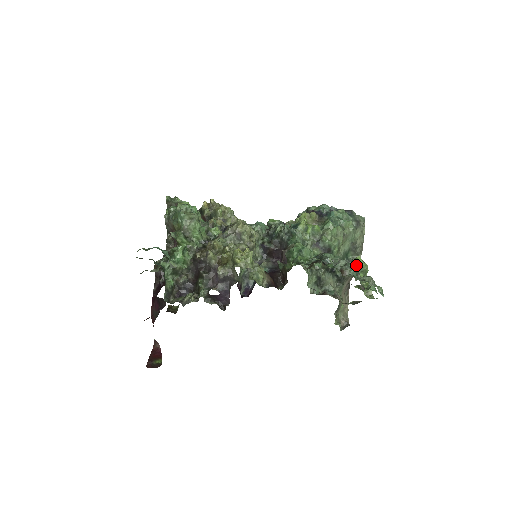
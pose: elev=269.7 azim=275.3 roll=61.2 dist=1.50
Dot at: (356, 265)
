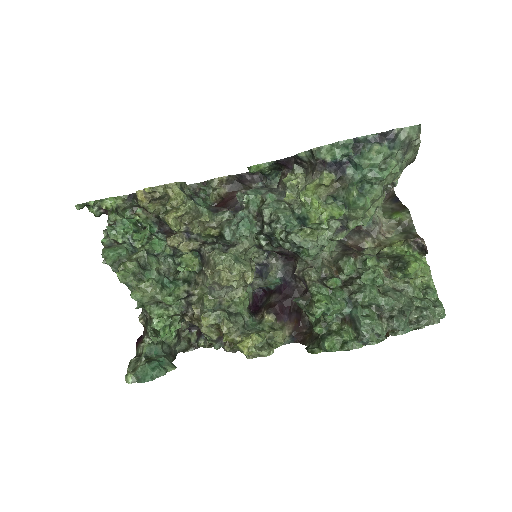
Dot at: (408, 315)
